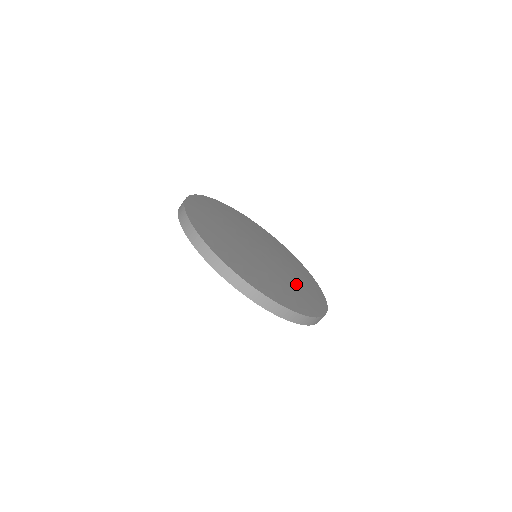
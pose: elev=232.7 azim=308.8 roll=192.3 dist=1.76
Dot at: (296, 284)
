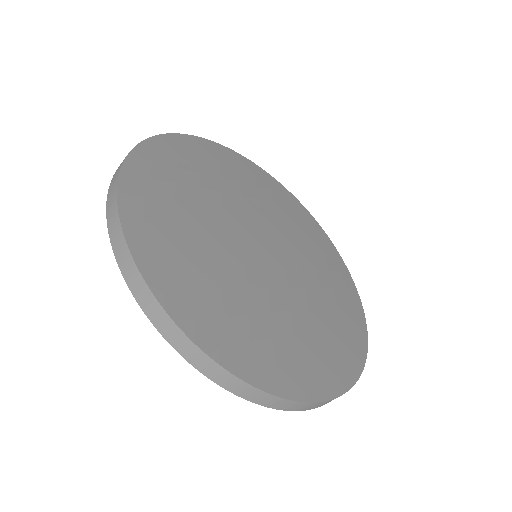
Dot at: (320, 312)
